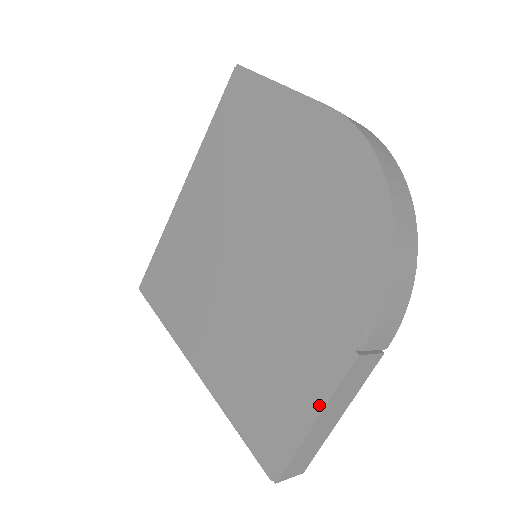
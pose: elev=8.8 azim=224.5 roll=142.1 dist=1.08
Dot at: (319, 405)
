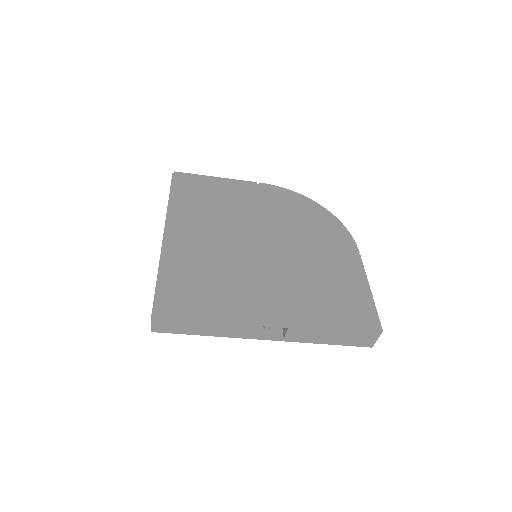
Dot at: (365, 281)
